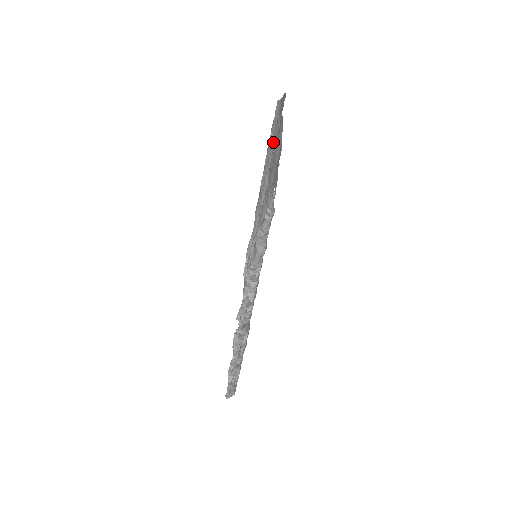
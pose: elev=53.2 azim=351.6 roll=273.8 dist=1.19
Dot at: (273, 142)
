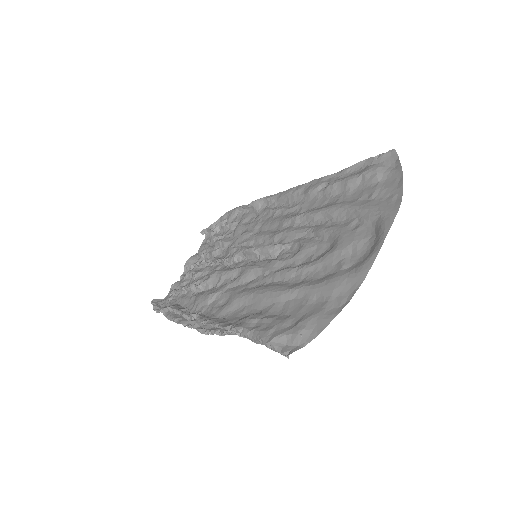
Dot at: (352, 211)
